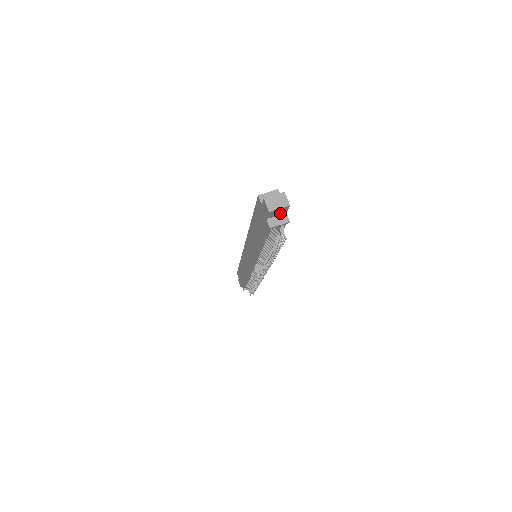
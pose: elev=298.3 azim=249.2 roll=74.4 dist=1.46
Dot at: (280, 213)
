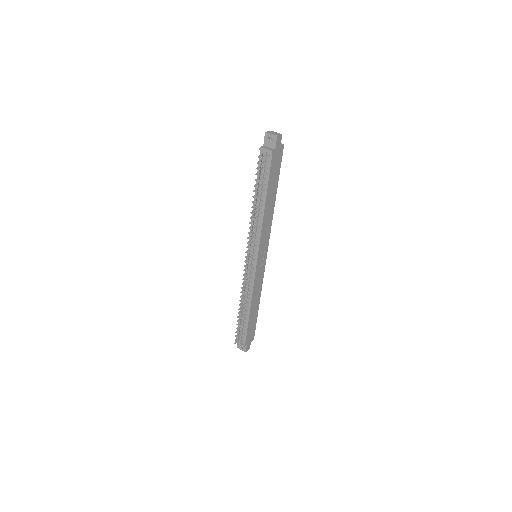
Dot at: (272, 145)
